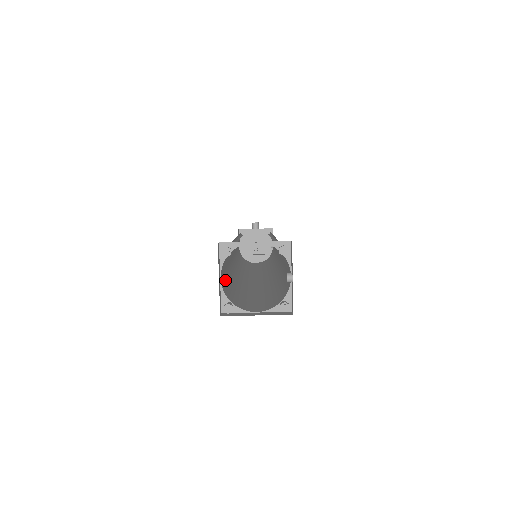
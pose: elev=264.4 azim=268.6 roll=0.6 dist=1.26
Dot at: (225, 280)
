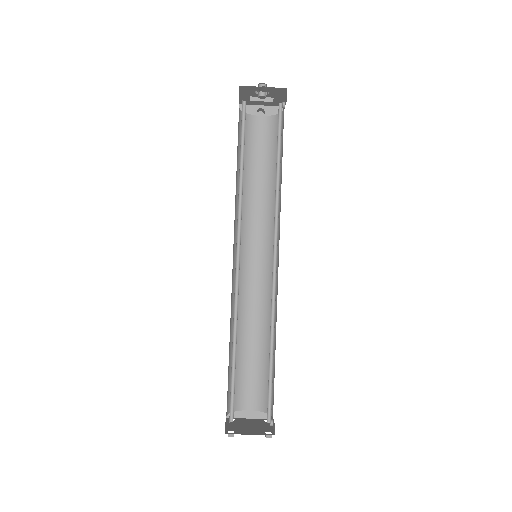
Dot at: (228, 383)
